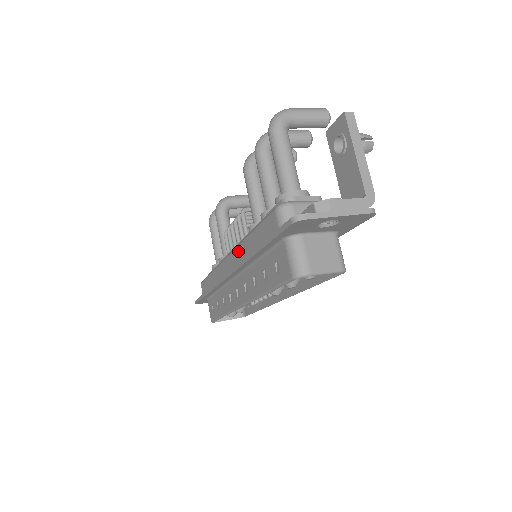
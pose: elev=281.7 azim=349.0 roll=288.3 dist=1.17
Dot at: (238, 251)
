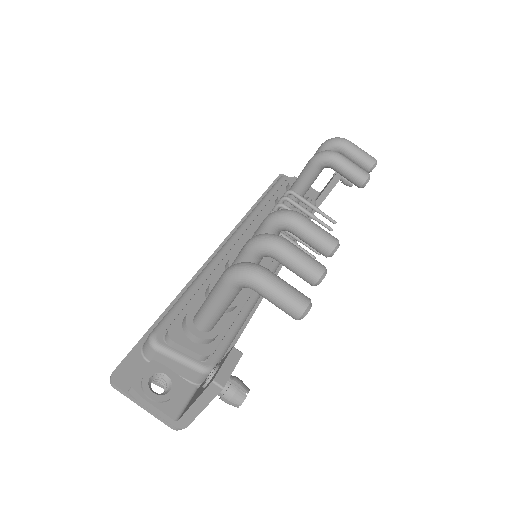
Dot at: occluded
